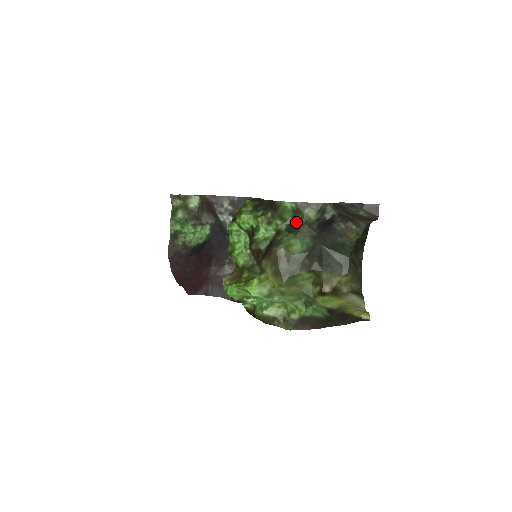
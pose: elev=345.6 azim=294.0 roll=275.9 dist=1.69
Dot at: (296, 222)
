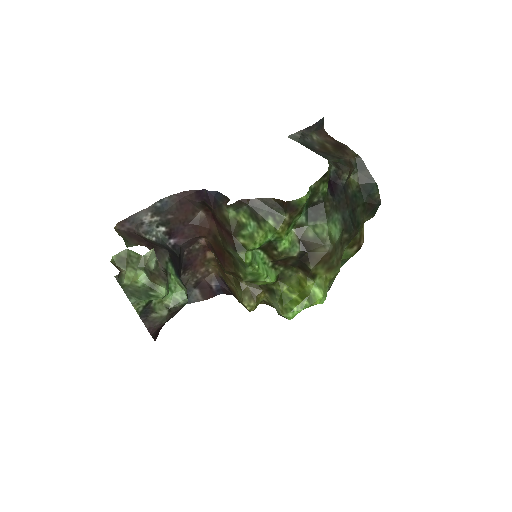
Dot at: (313, 205)
